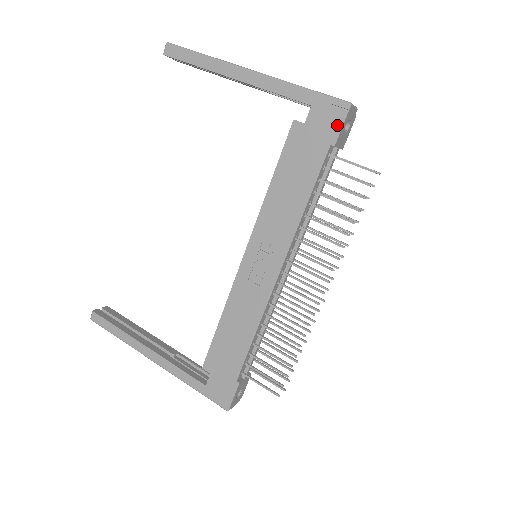
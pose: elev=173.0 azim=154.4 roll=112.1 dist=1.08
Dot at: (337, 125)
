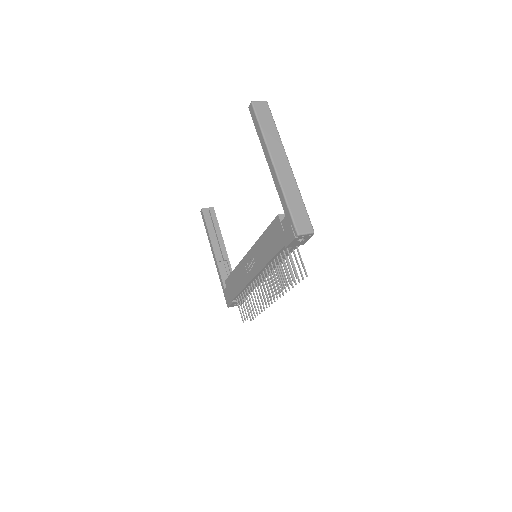
Dot at: (289, 239)
